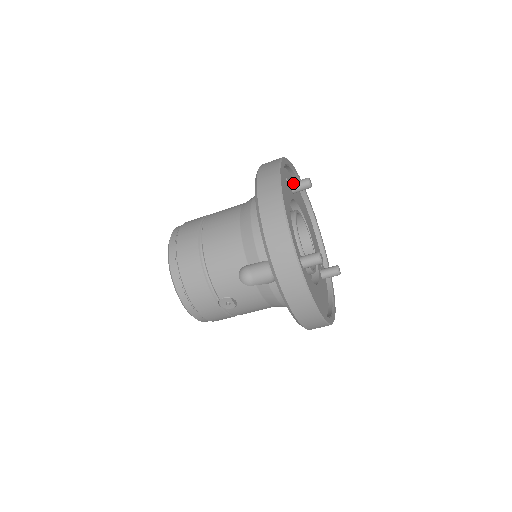
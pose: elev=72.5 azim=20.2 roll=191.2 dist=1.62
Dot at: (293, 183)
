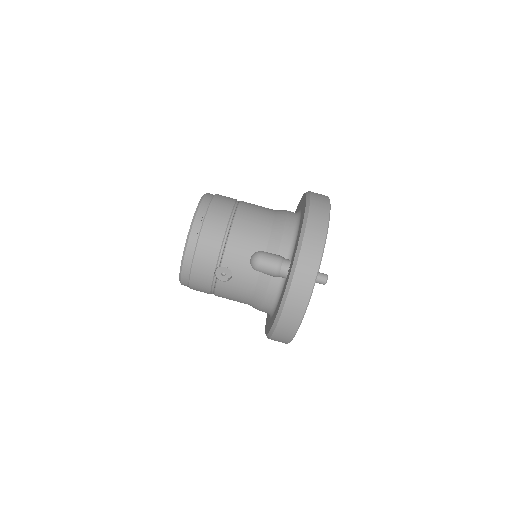
Dot at: occluded
